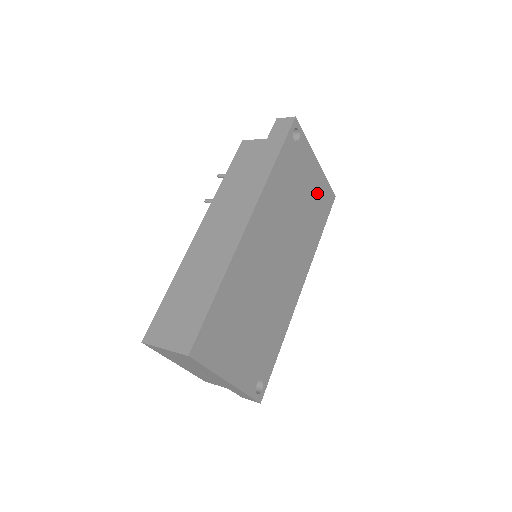
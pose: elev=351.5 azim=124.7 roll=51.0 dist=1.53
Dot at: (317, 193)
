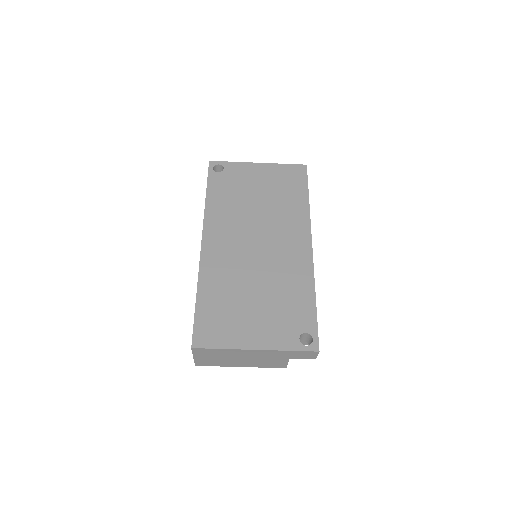
Dot at: (276, 179)
